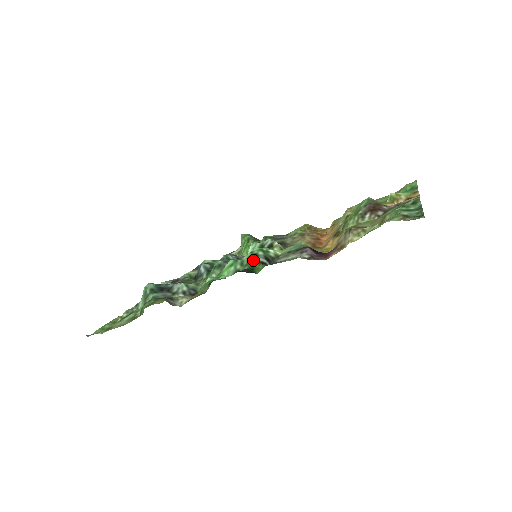
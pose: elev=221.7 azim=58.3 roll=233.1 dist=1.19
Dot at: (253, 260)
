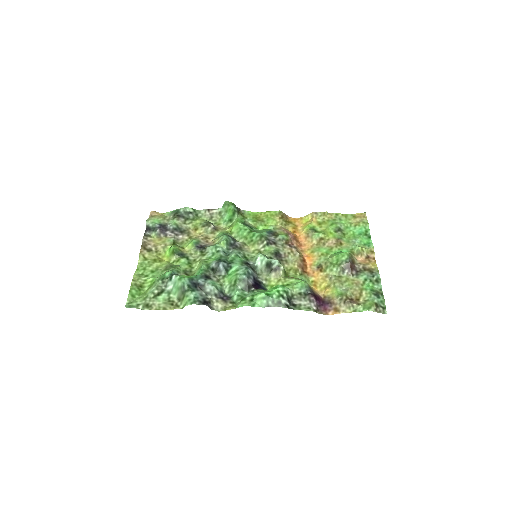
Dot at: (281, 302)
